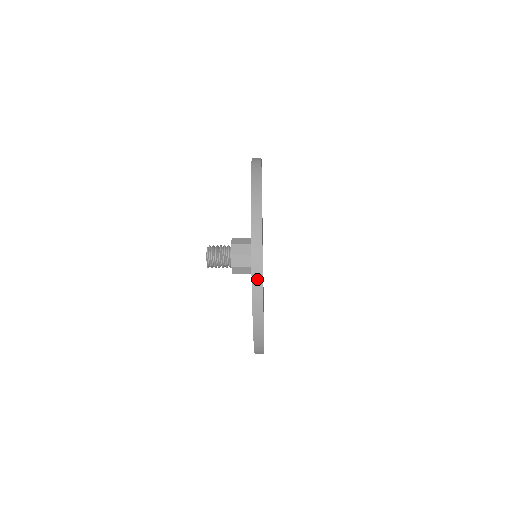
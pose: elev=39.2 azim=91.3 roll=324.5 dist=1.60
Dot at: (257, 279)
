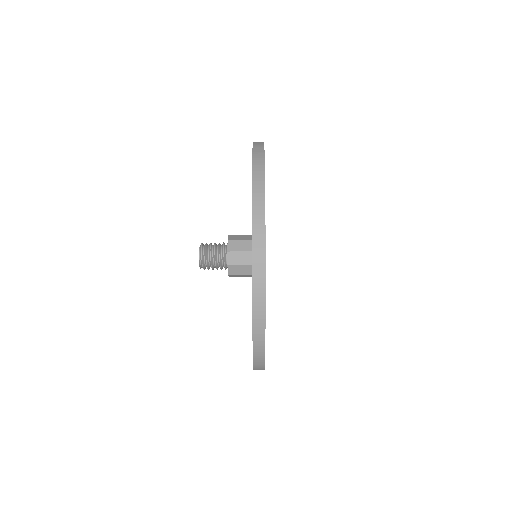
Dot at: occluded
